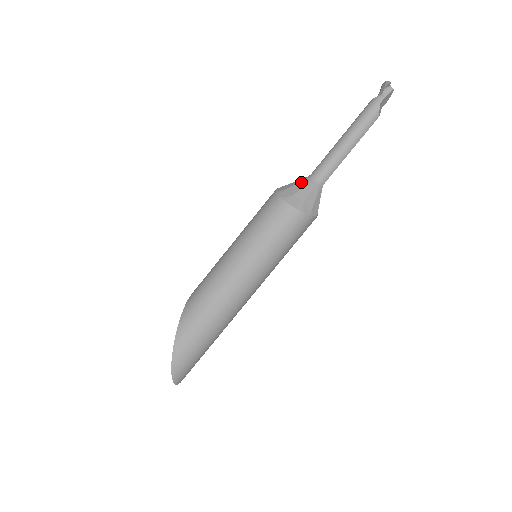
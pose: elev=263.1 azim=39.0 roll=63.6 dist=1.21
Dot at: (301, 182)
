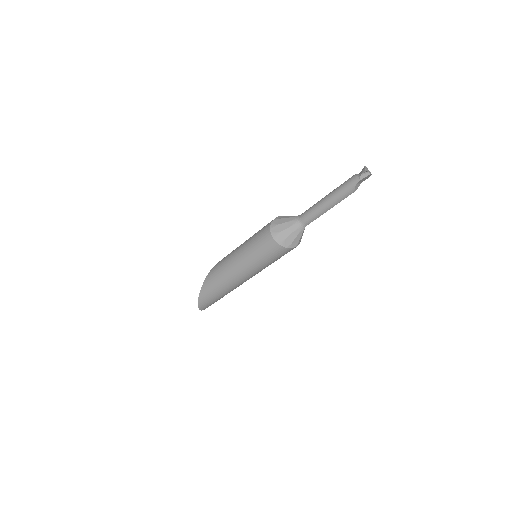
Dot at: (289, 222)
